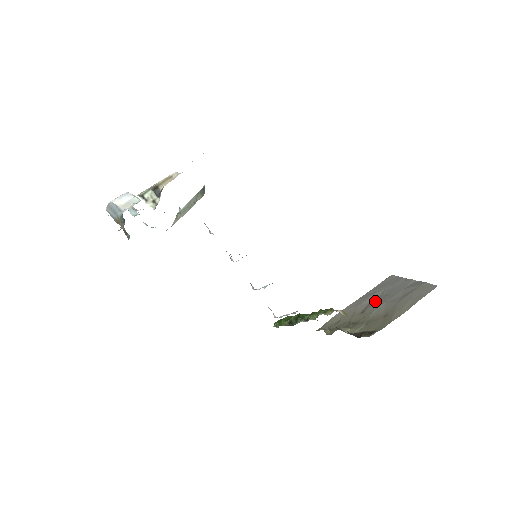
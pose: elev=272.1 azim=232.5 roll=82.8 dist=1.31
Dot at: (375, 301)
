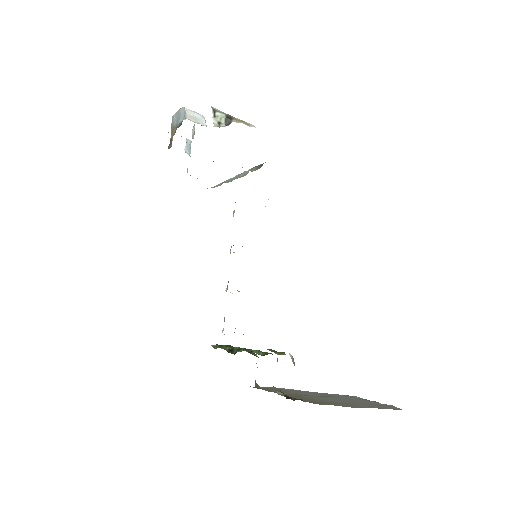
Dot at: occluded
